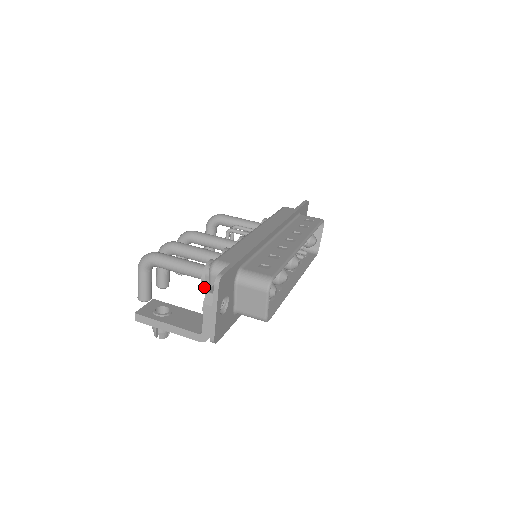
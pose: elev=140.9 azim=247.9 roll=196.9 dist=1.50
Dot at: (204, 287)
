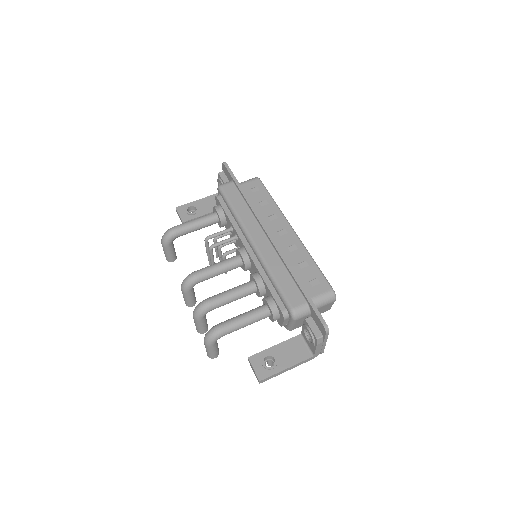
Dot at: occluded
